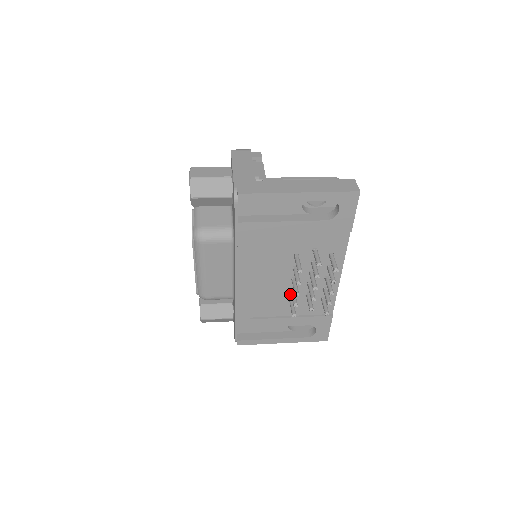
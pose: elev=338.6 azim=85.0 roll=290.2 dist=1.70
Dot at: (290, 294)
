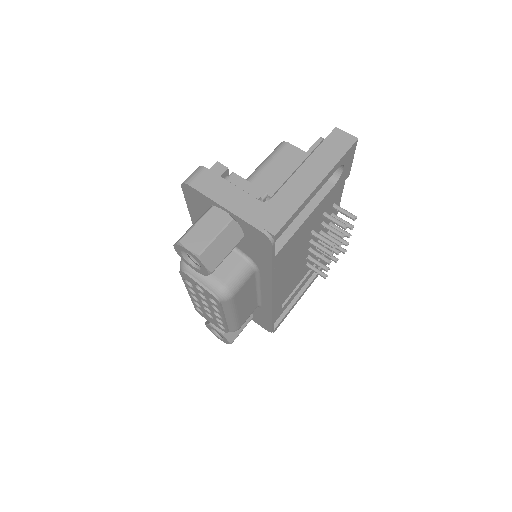
Dot at: (306, 262)
